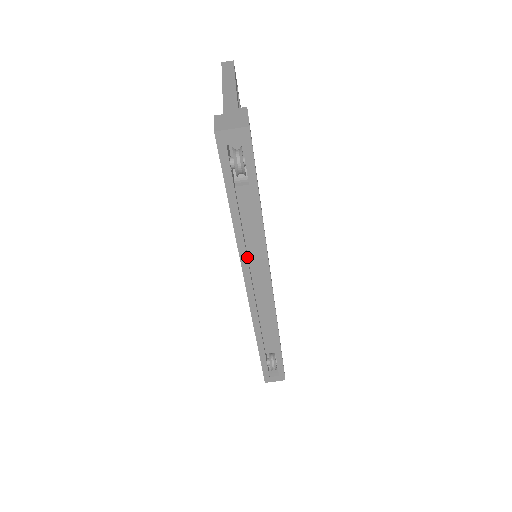
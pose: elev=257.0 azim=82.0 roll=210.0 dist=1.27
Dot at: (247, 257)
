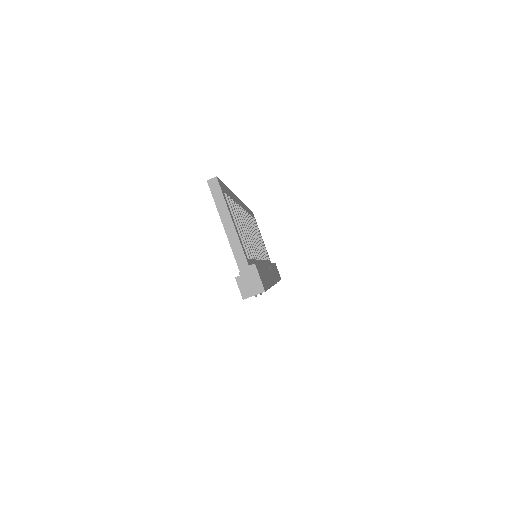
Dot at: occluded
